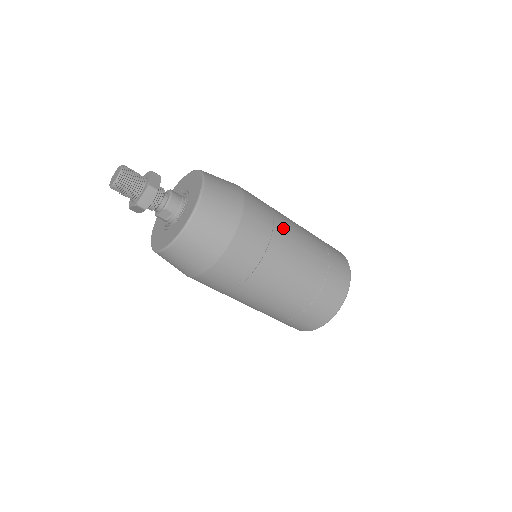
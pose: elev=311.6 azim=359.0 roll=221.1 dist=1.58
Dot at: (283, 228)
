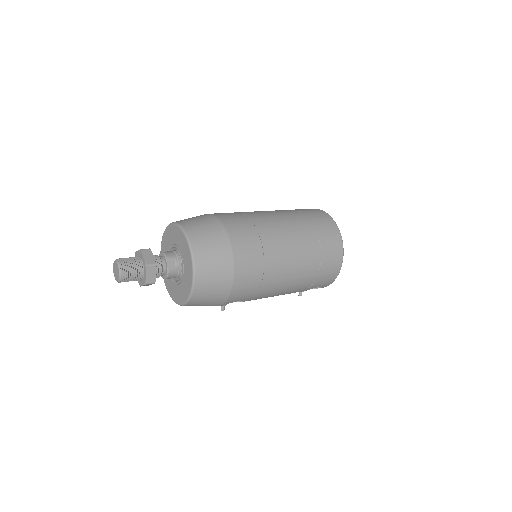
Dot at: occluded
